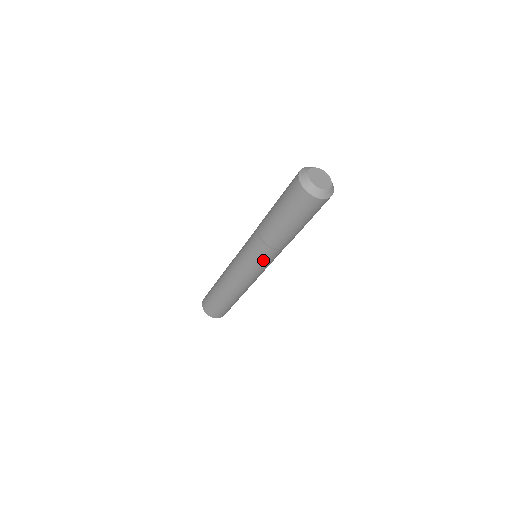
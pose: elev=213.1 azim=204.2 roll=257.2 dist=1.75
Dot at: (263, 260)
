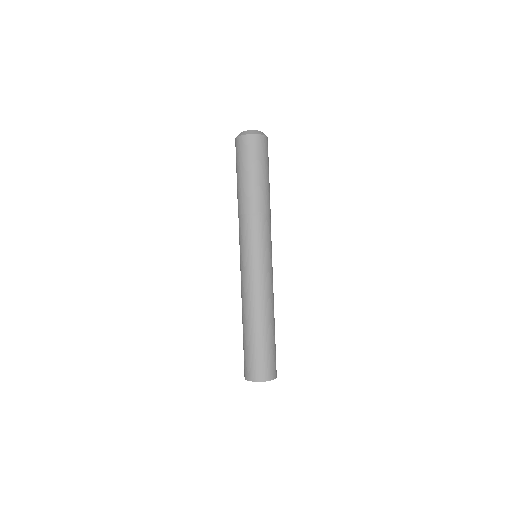
Dot at: (251, 237)
